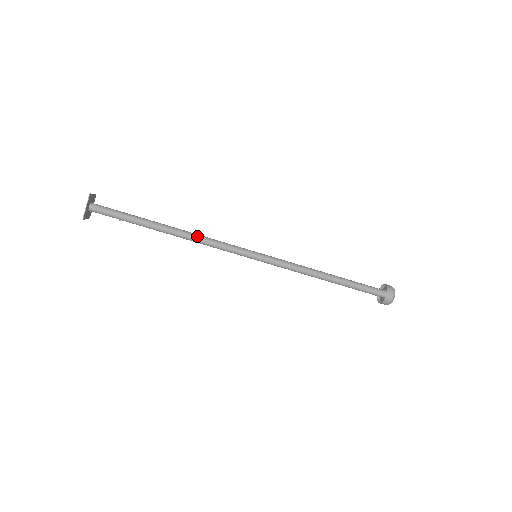
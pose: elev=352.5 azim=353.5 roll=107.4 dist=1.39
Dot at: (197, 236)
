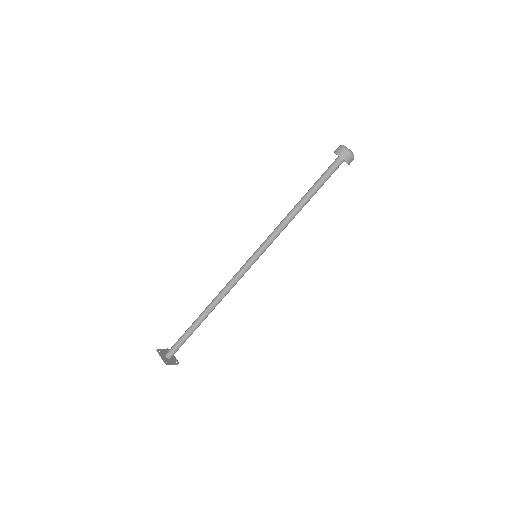
Dot at: (222, 297)
